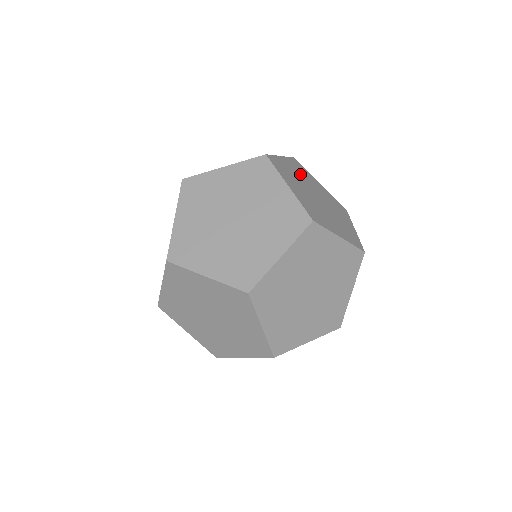
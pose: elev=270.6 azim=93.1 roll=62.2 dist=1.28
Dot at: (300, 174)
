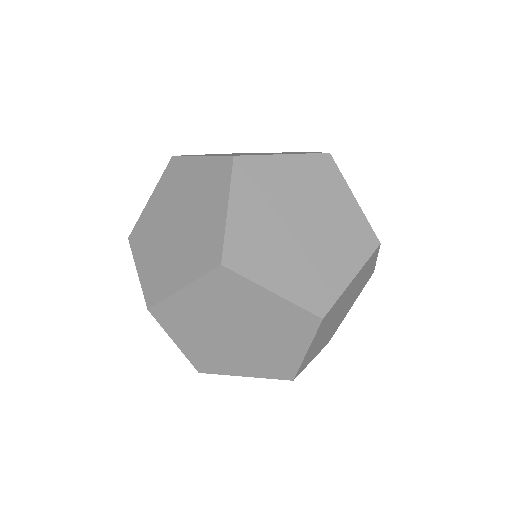
Dot at: occluded
